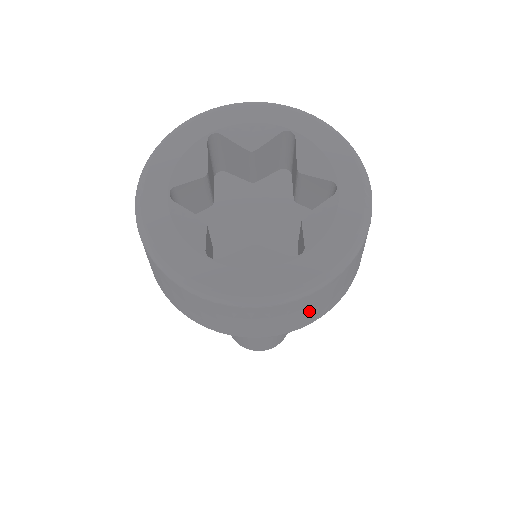
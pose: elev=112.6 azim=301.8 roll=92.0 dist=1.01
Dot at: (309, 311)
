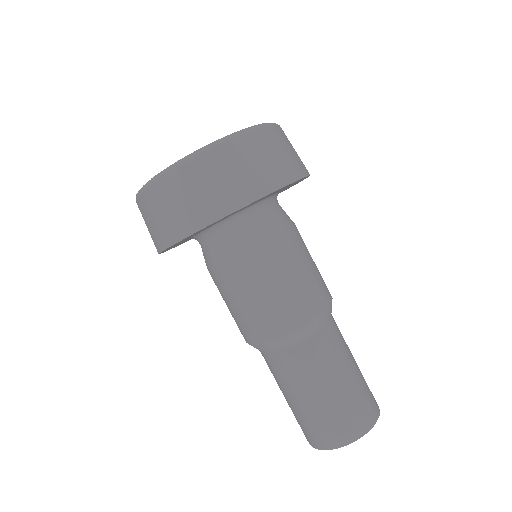
Dot at: (295, 152)
